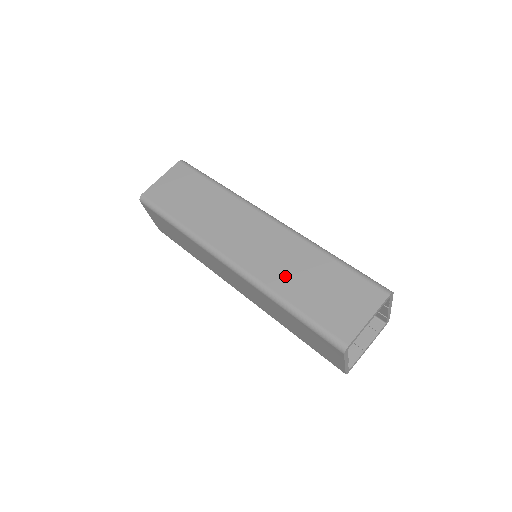
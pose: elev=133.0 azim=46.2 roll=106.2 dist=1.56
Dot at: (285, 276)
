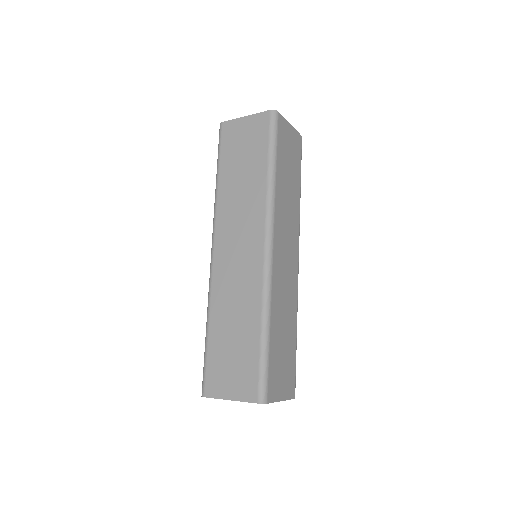
Dot at: (225, 307)
